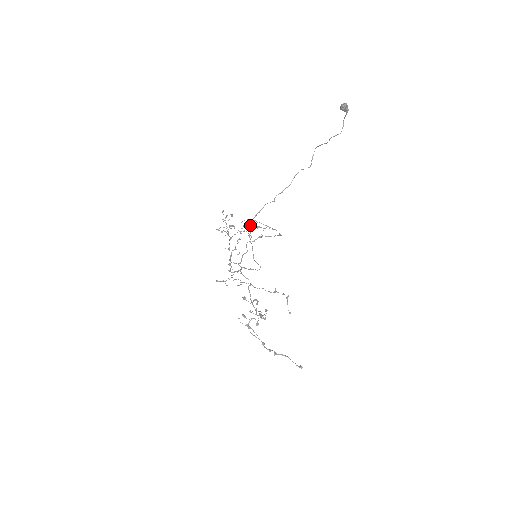
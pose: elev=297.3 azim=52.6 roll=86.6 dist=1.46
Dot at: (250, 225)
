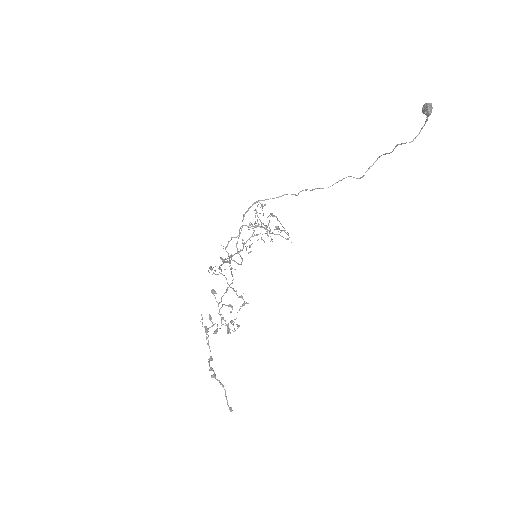
Dot at: (278, 228)
